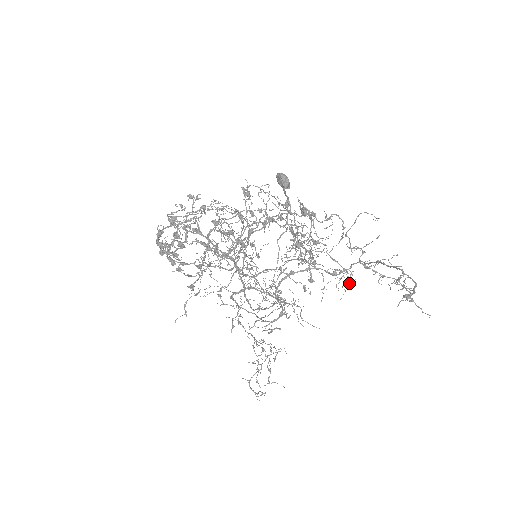
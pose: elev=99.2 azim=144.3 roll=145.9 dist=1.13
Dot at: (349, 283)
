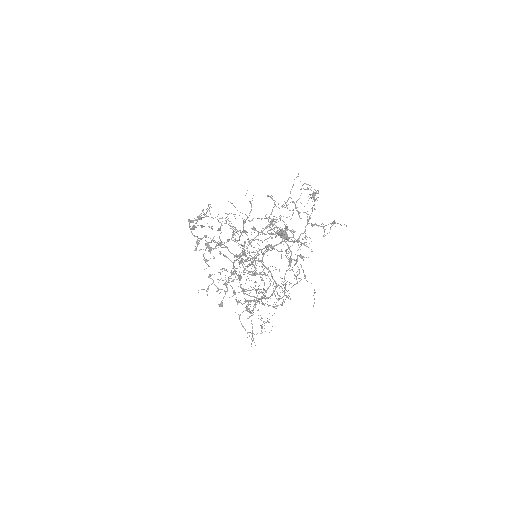
Dot at: occluded
